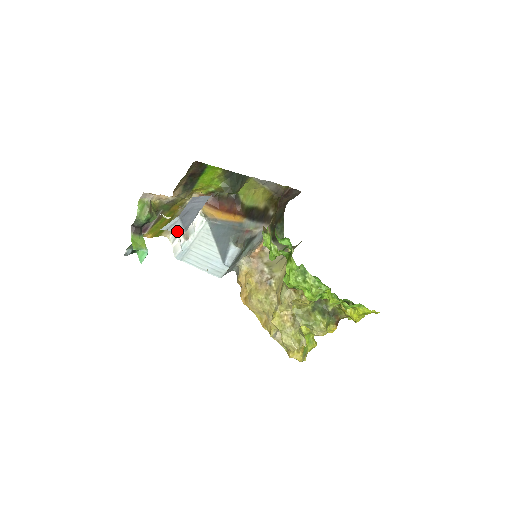
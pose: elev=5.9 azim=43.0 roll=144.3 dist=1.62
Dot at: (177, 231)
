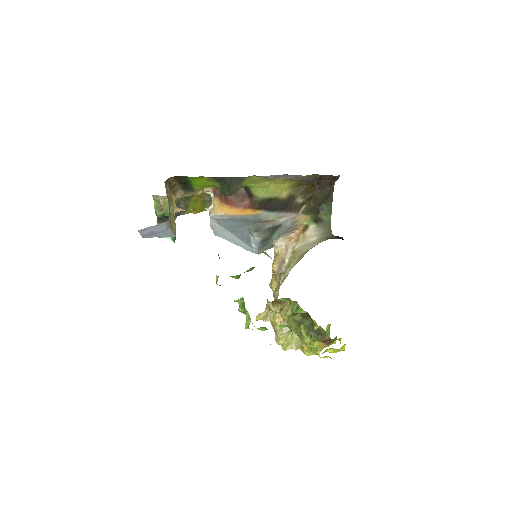
Dot at: occluded
